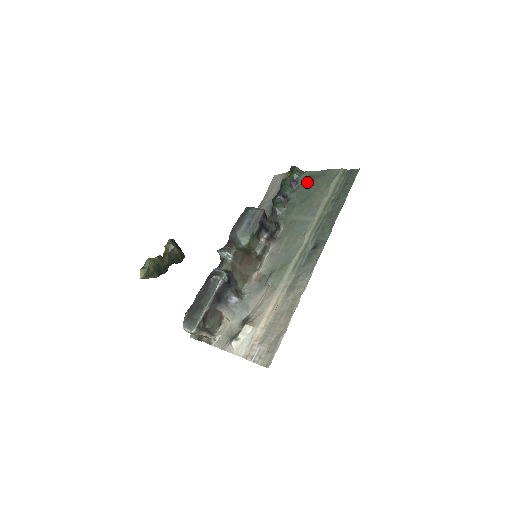
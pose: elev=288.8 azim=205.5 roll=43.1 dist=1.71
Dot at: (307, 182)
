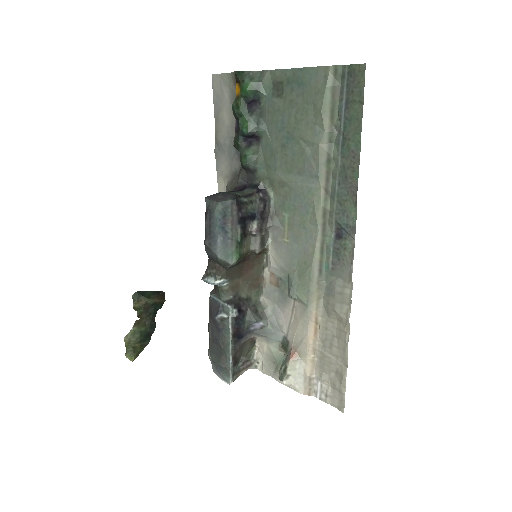
Dot at: (275, 99)
